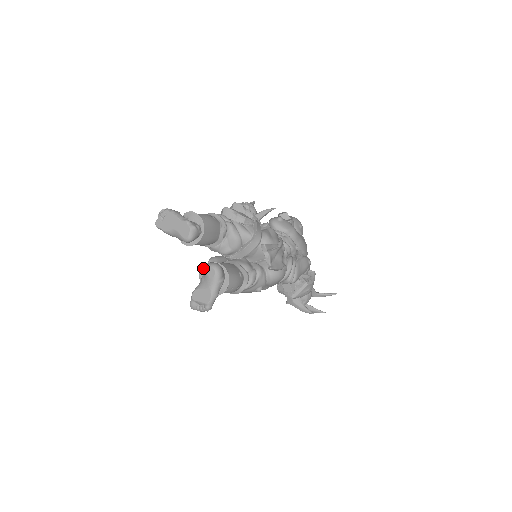
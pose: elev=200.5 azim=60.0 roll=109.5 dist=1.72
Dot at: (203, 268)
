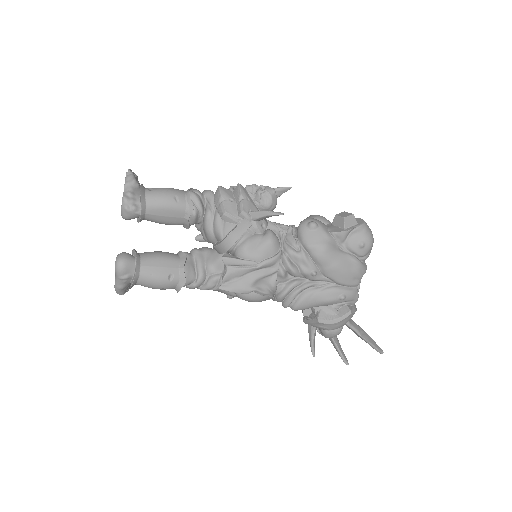
Dot at: (132, 251)
